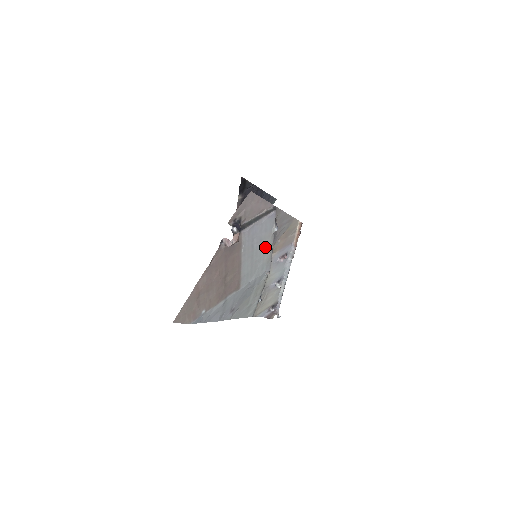
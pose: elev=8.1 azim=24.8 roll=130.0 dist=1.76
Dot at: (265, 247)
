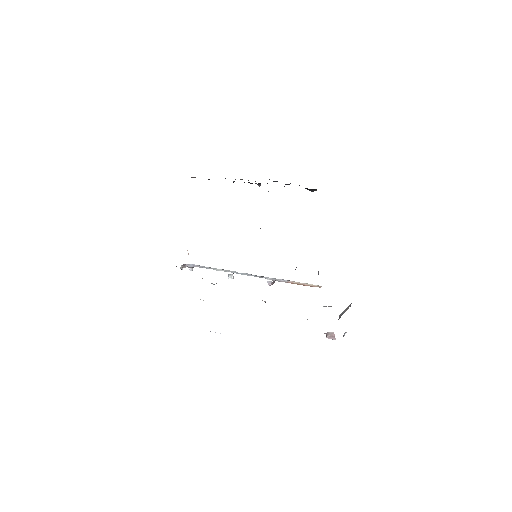
Dot at: occluded
